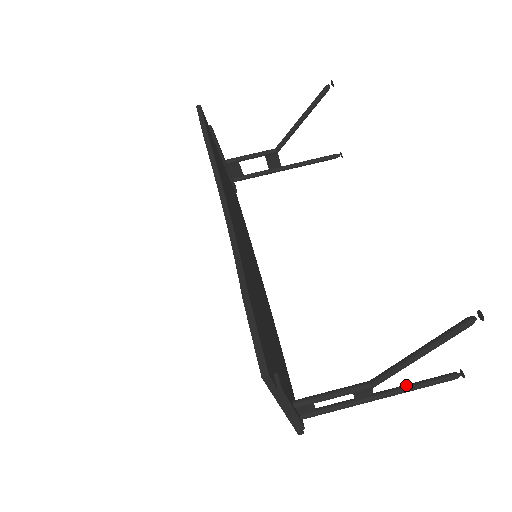
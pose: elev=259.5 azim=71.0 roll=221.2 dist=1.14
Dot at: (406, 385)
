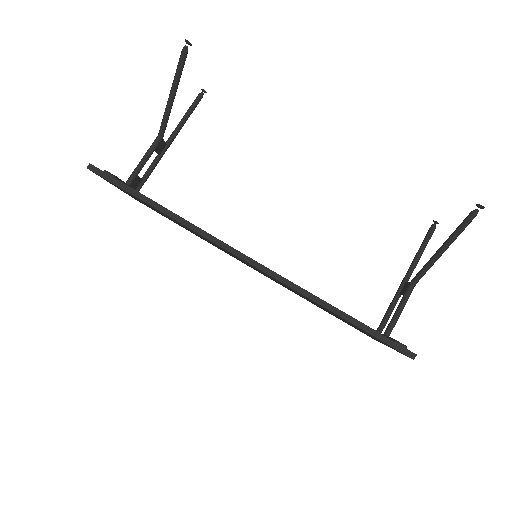
Dot at: (416, 258)
